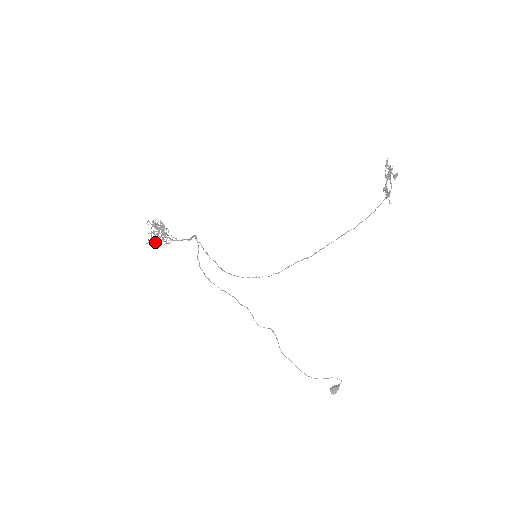
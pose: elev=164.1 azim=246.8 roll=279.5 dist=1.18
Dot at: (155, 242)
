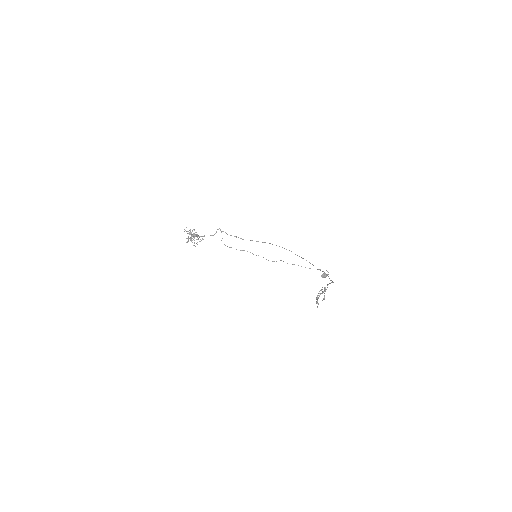
Dot at: occluded
